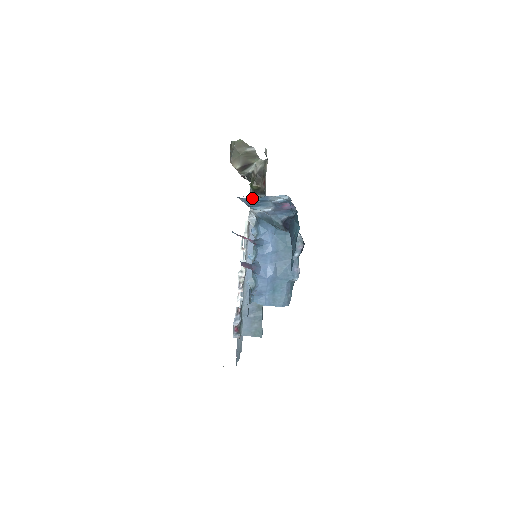
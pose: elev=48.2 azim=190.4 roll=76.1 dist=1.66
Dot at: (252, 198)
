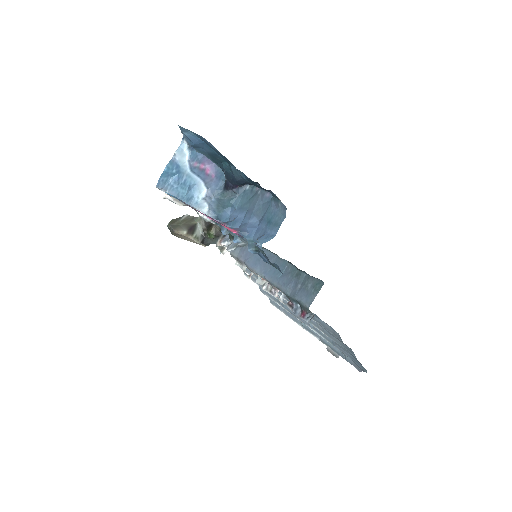
Dot at: (164, 170)
